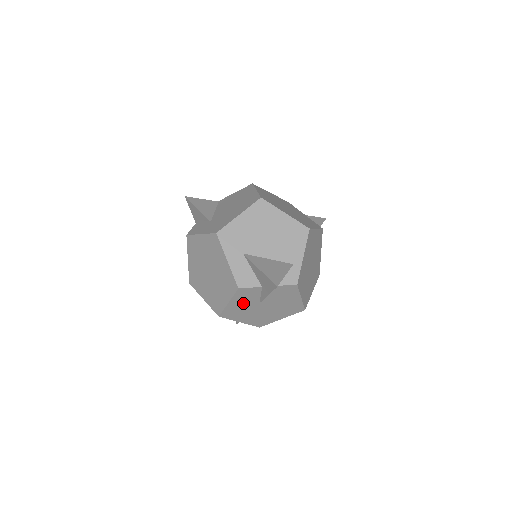
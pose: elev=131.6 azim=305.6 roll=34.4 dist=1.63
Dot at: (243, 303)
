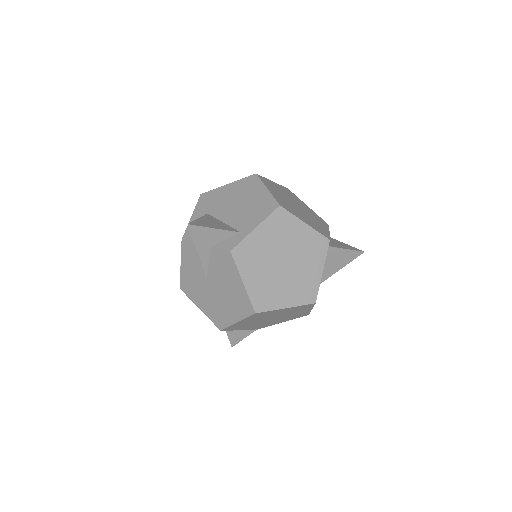
Dot at: (193, 271)
